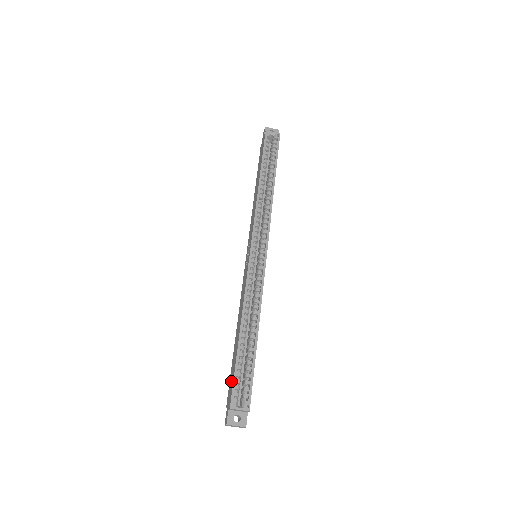
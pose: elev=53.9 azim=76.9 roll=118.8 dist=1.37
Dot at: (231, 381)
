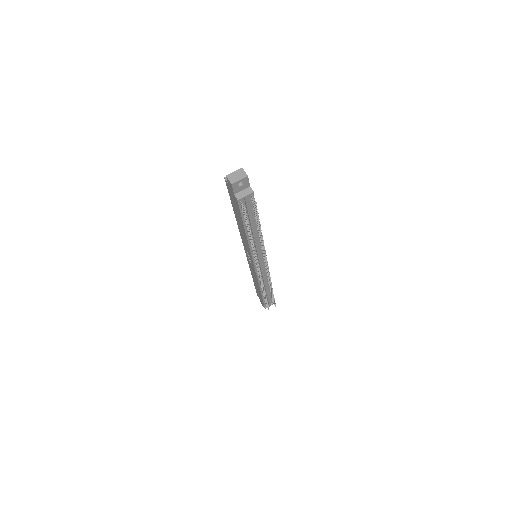
Dot at: (233, 201)
